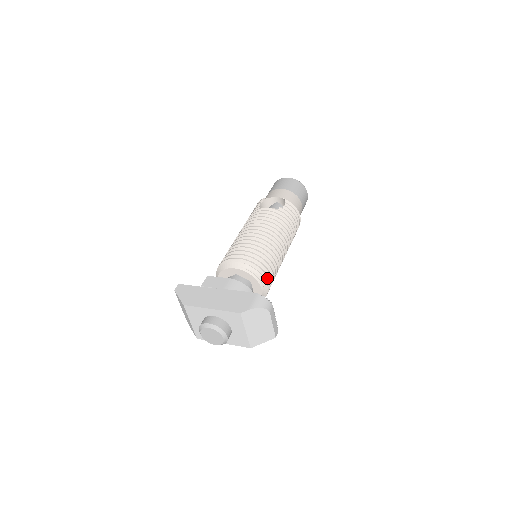
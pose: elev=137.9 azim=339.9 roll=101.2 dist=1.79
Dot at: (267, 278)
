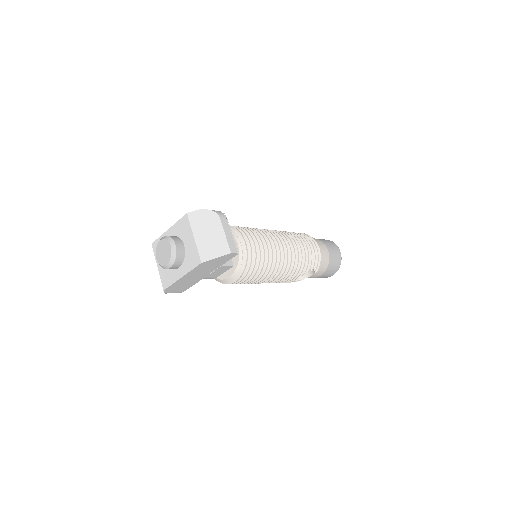
Dot at: (246, 237)
